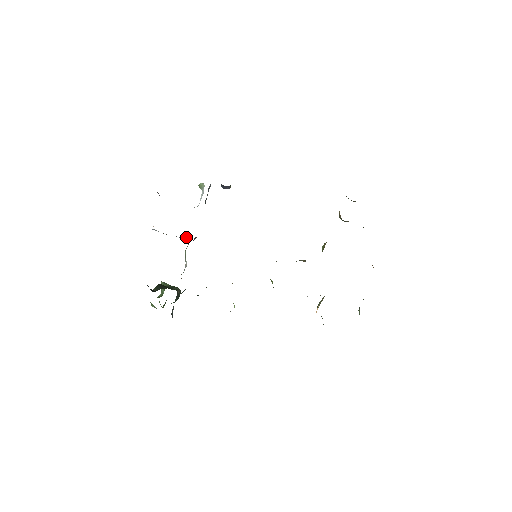
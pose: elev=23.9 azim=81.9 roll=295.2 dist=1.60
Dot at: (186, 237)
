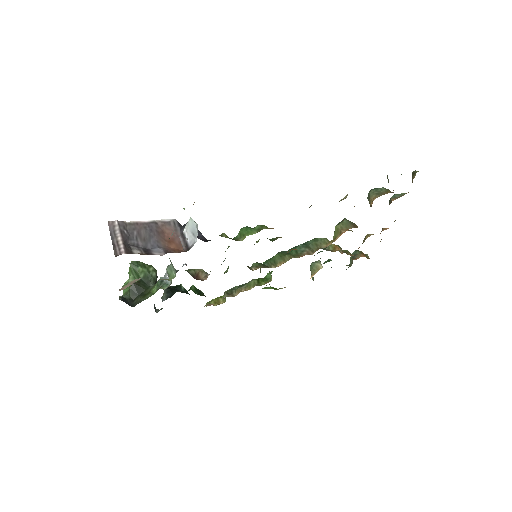
Dot at: occluded
